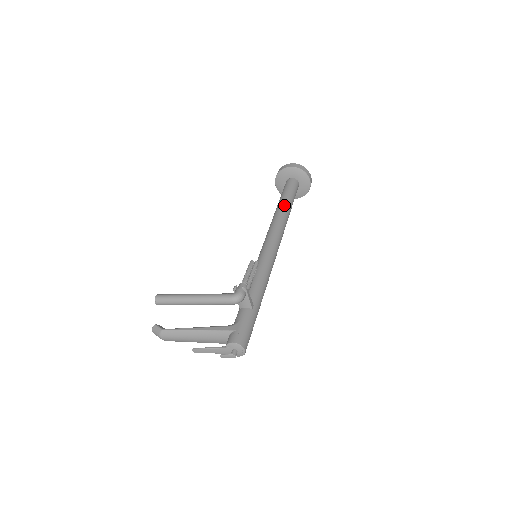
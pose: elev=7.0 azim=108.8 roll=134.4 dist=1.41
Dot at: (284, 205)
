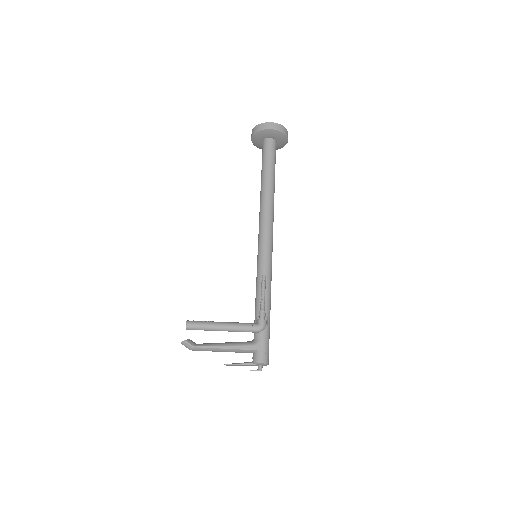
Dot at: (270, 184)
